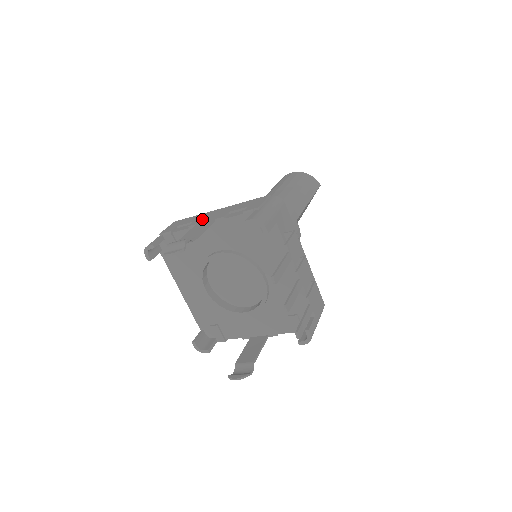
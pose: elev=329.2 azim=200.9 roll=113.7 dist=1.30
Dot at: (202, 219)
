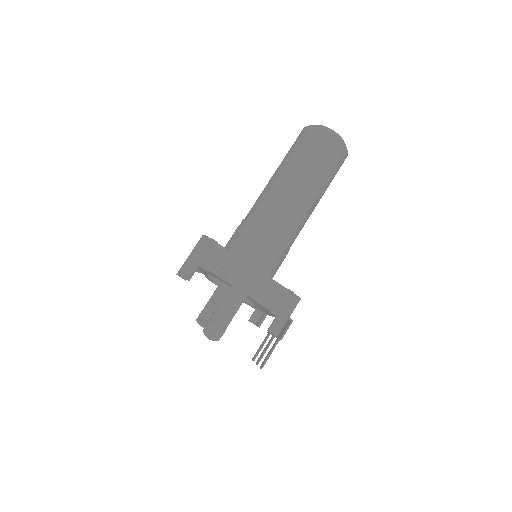
Dot at: (237, 279)
